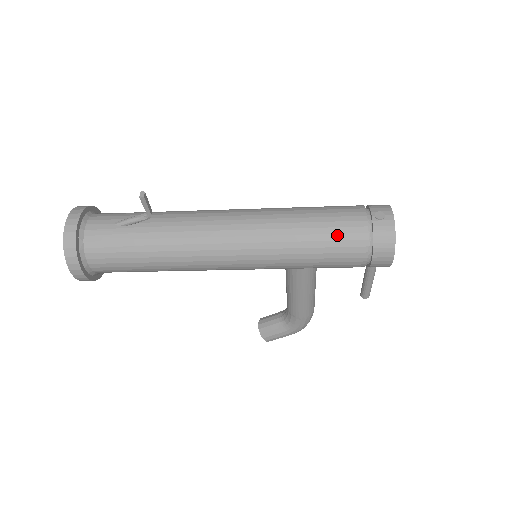
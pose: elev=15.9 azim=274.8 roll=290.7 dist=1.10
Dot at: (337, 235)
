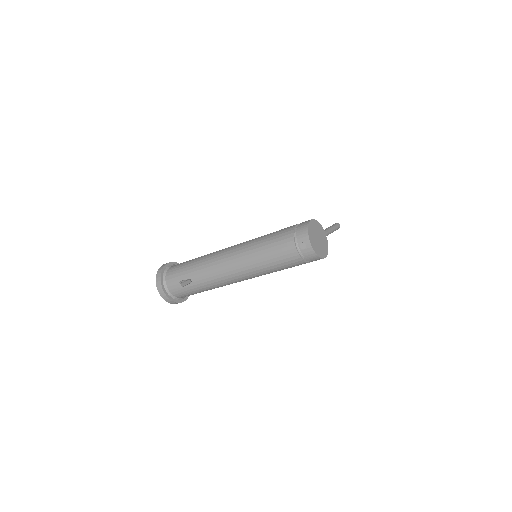
Dot at: (285, 263)
